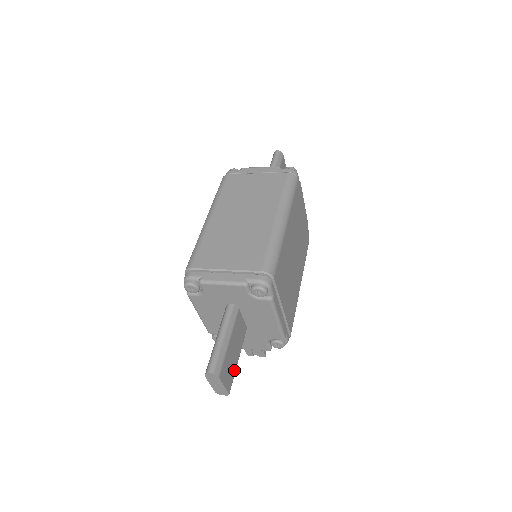
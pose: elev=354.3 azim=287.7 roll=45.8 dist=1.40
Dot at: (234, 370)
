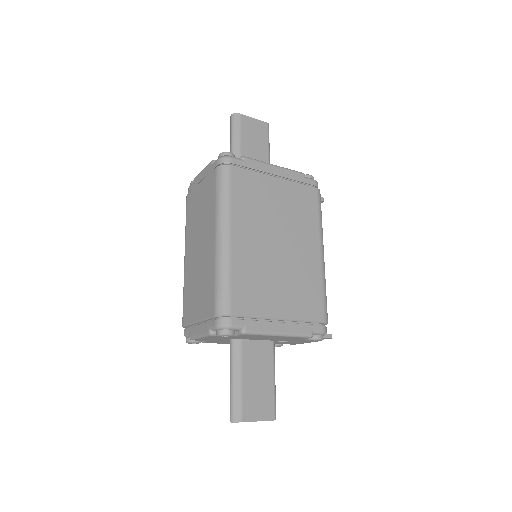
Dot at: (271, 394)
